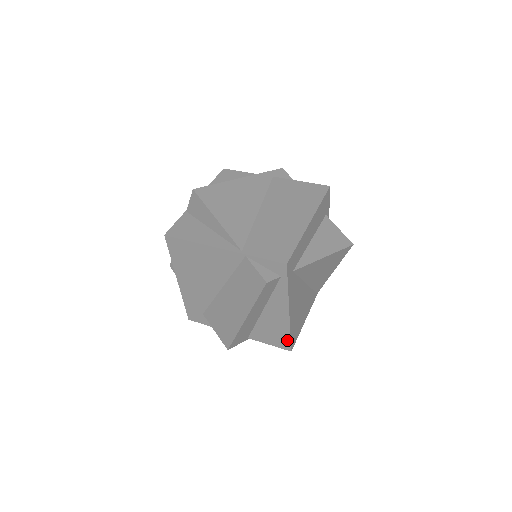
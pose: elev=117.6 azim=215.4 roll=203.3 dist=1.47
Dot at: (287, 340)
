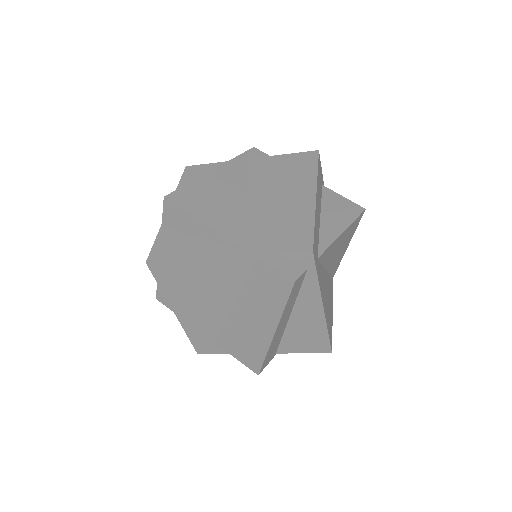
Dot at: (325, 342)
